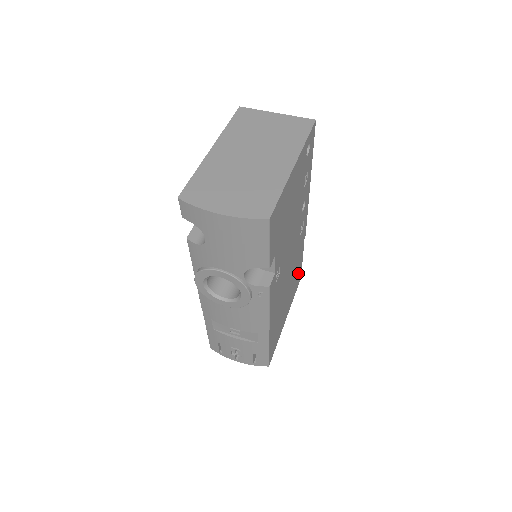
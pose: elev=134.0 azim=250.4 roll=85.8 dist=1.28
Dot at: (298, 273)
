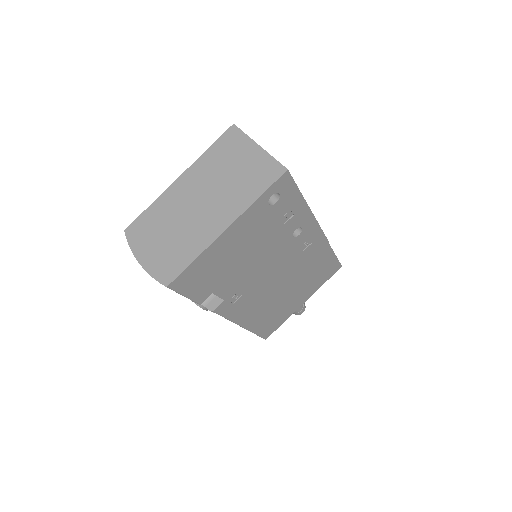
Dot at: (326, 268)
